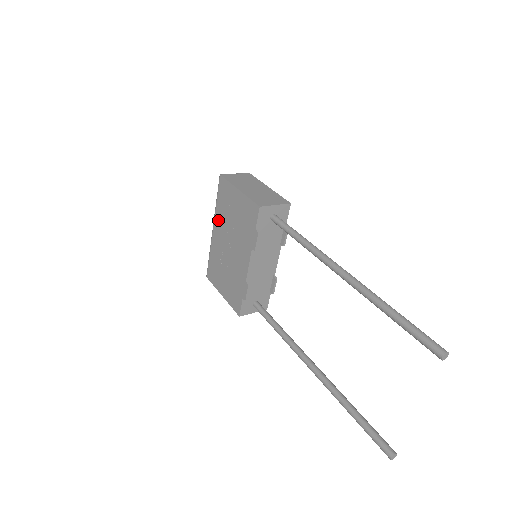
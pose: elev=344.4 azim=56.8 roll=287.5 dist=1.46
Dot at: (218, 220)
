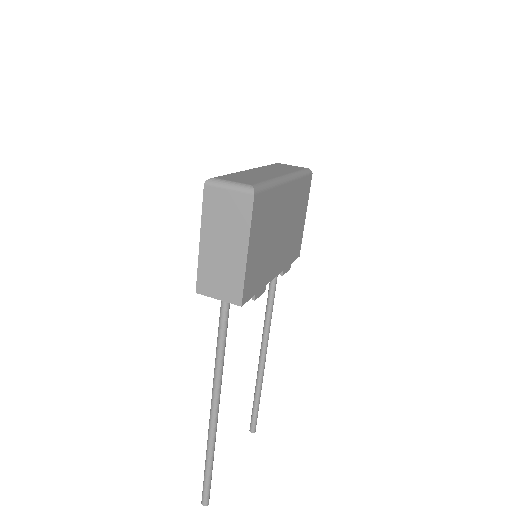
Dot at: occluded
